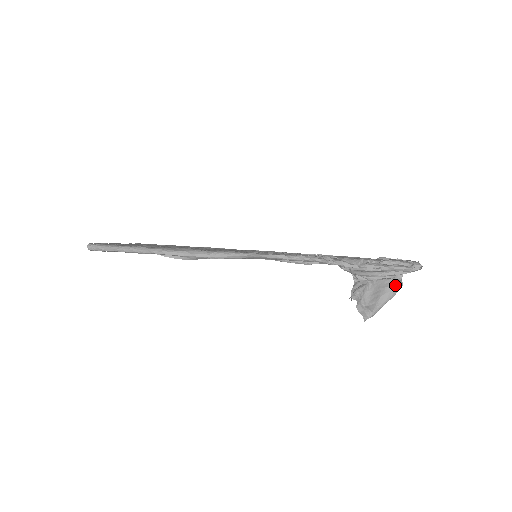
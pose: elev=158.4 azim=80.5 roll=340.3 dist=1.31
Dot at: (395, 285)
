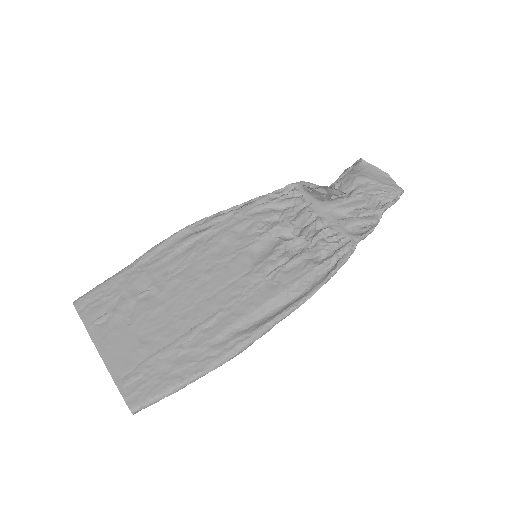
Dot at: occluded
